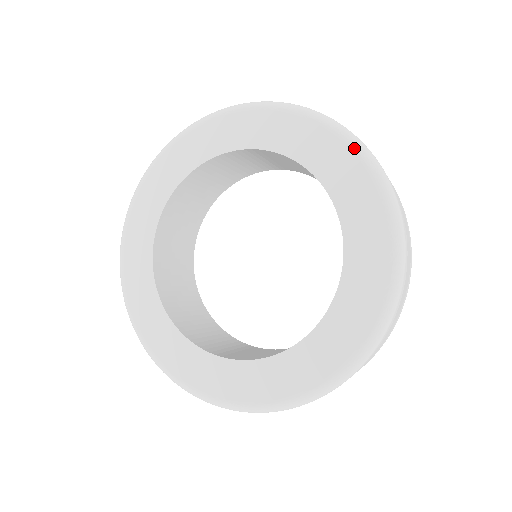
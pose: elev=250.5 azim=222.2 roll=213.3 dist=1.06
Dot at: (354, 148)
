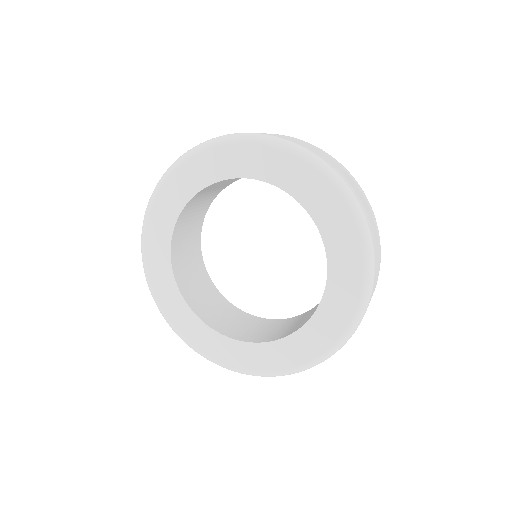
Dot at: (300, 157)
